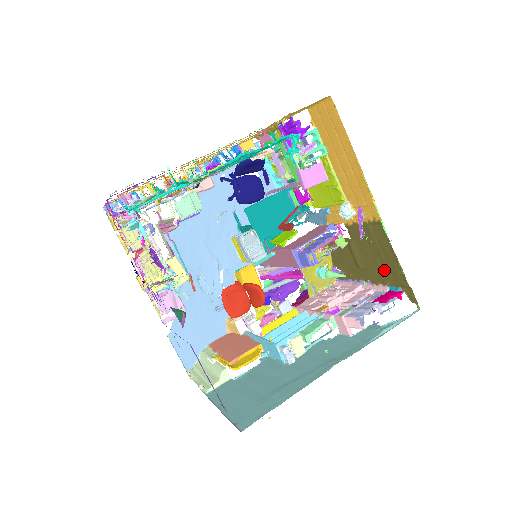
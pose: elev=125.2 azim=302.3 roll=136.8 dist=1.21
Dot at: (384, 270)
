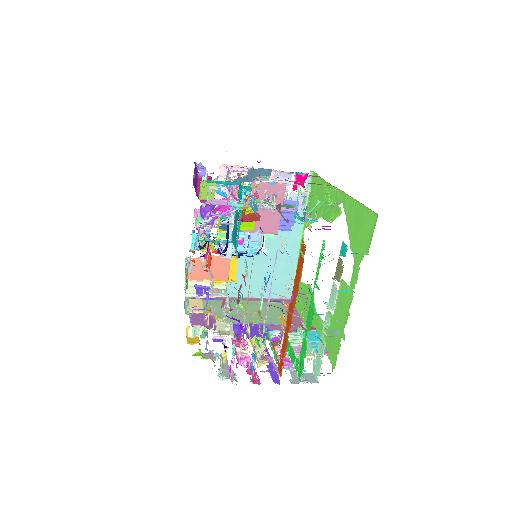
Dot at: occluded
